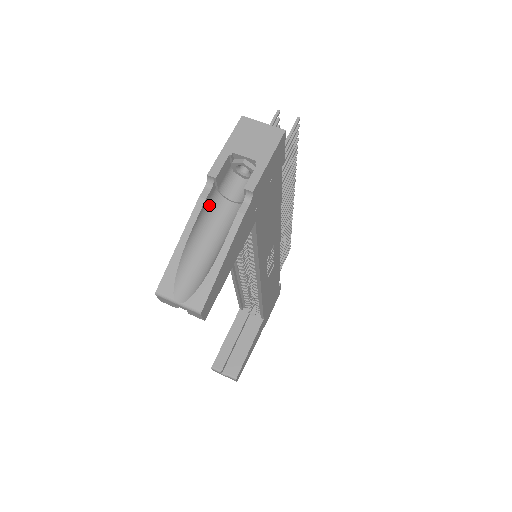
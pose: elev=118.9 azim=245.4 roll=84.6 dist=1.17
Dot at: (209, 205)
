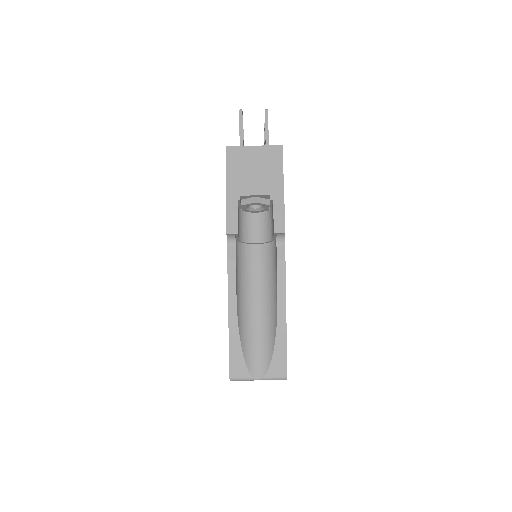
Dot at: (237, 261)
